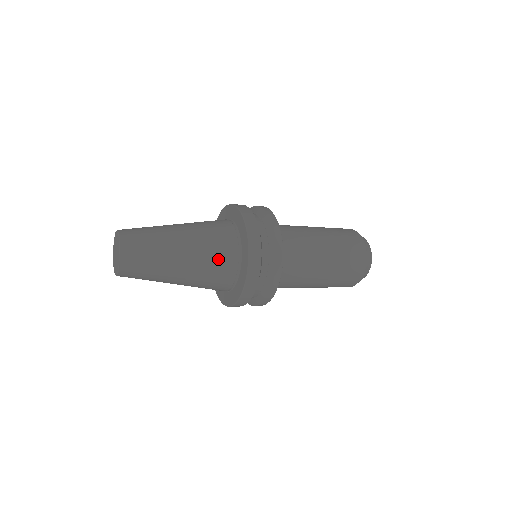
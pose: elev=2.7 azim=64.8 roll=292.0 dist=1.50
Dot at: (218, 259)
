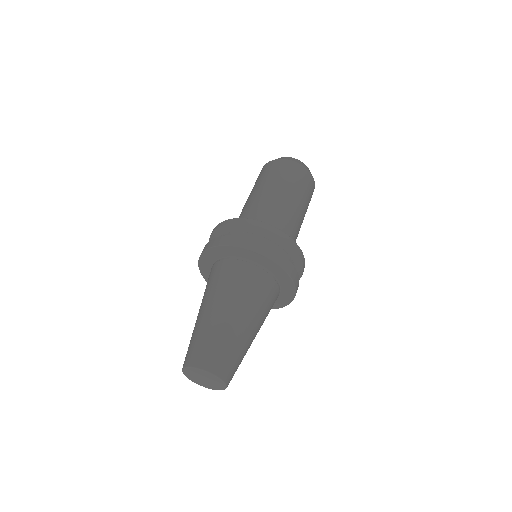
Dot at: occluded
